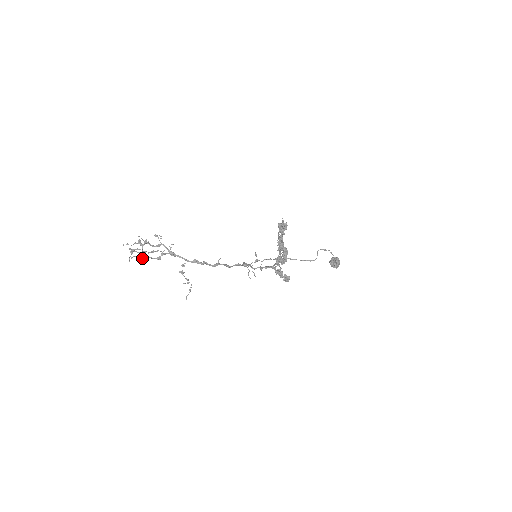
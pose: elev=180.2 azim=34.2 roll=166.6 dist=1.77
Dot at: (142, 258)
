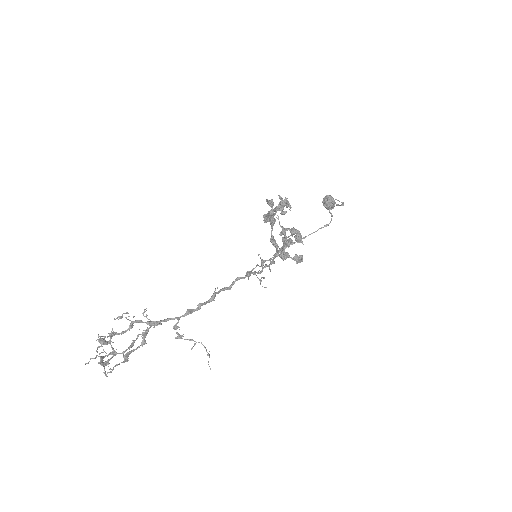
Dot at: (124, 362)
